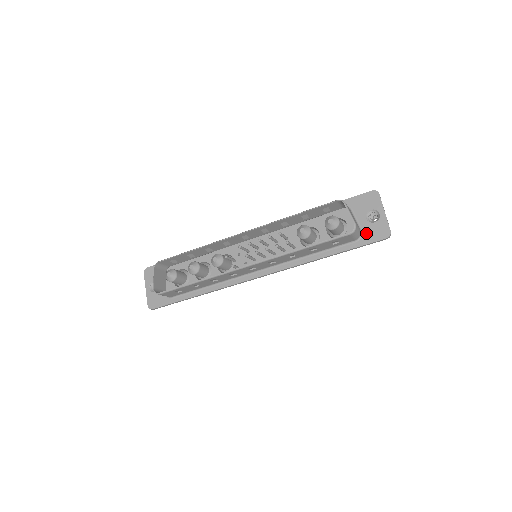
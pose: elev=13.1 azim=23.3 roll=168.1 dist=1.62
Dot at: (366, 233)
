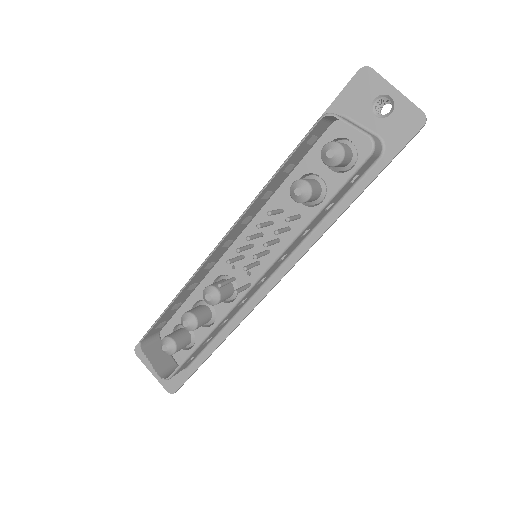
Dot at: (388, 137)
